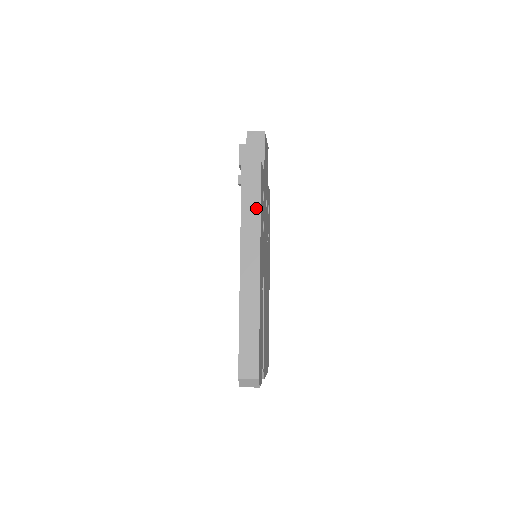
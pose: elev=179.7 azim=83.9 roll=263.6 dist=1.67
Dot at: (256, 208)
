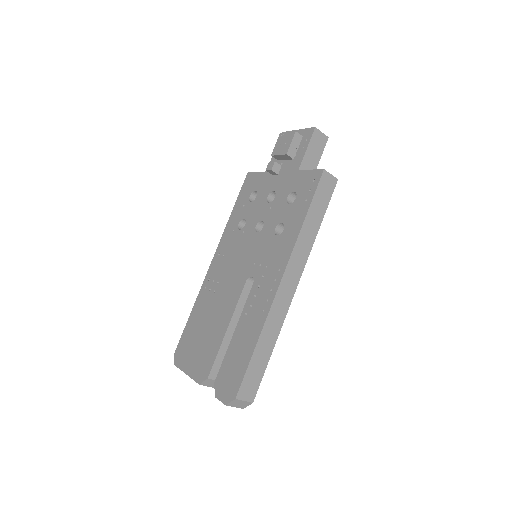
Dot at: (317, 225)
